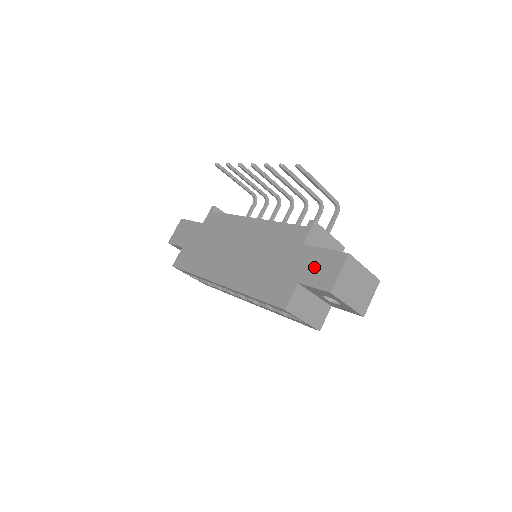
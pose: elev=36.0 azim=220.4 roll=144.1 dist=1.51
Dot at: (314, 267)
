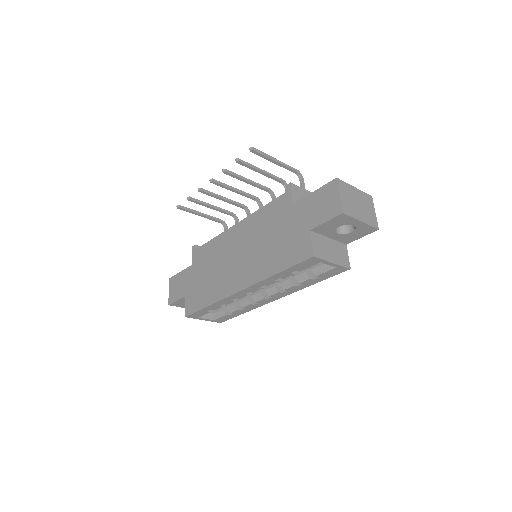
Dot at: (315, 209)
